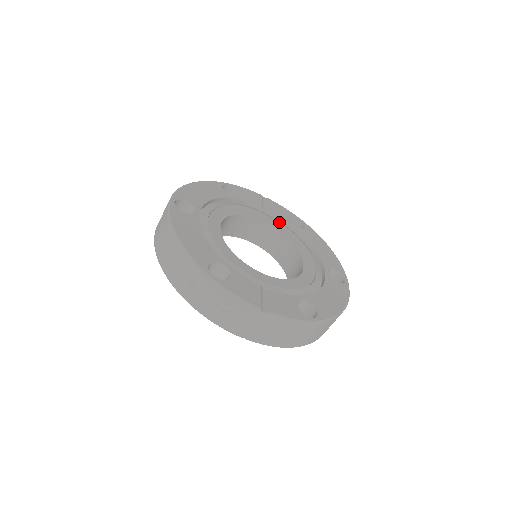
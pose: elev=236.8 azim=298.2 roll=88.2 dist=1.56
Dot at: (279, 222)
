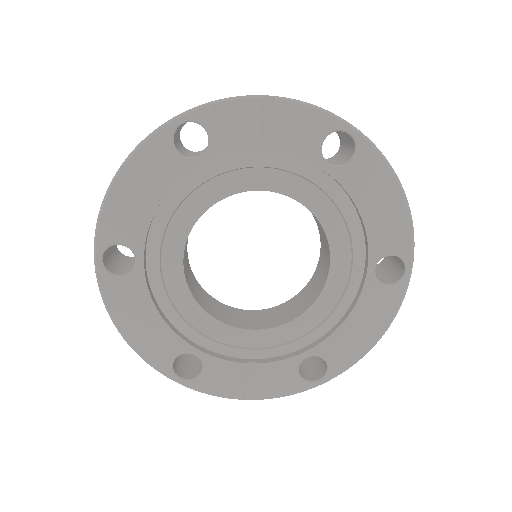
Dot at: (296, 171)
